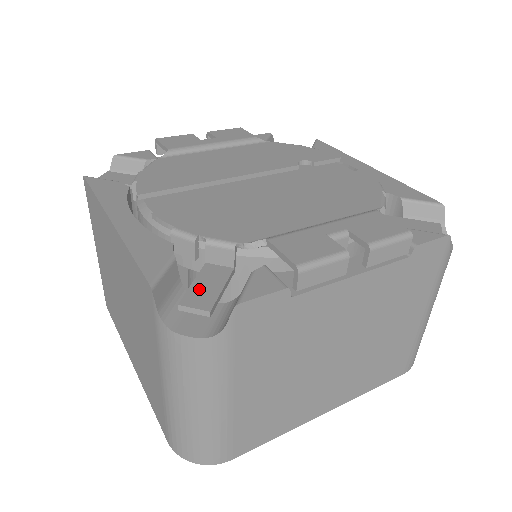
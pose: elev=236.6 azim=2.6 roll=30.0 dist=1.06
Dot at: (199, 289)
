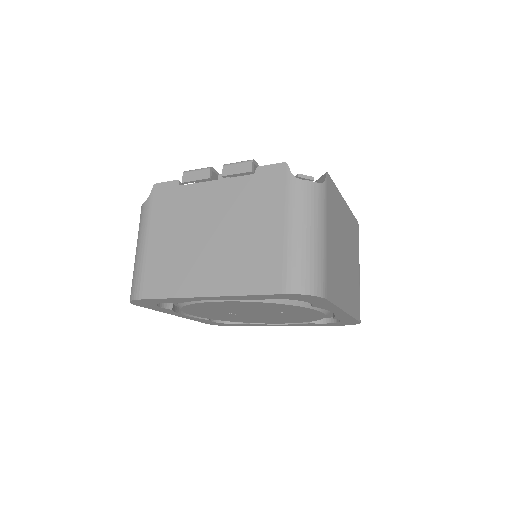
Dot at: occluded
